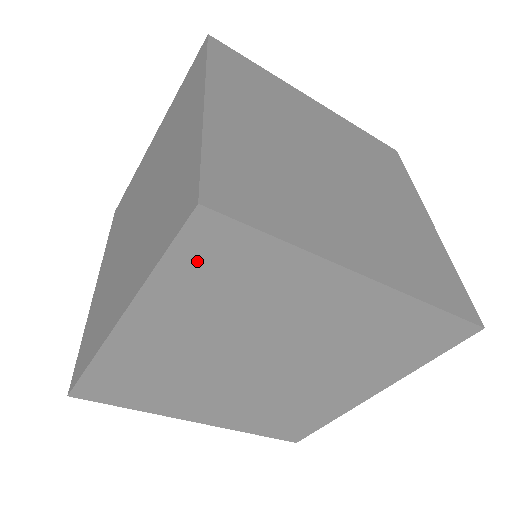
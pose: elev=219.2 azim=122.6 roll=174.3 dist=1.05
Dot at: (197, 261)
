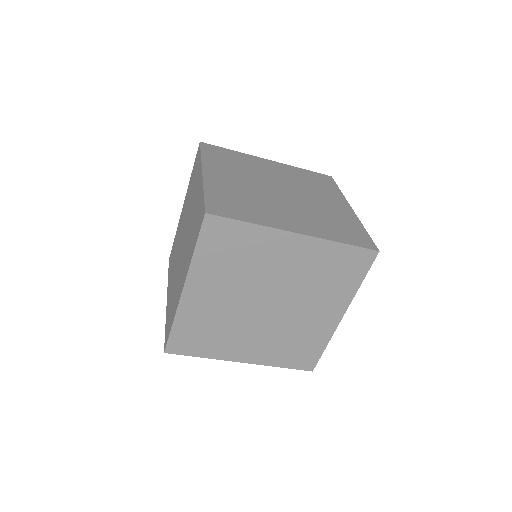
Dot at: (212, 243)
